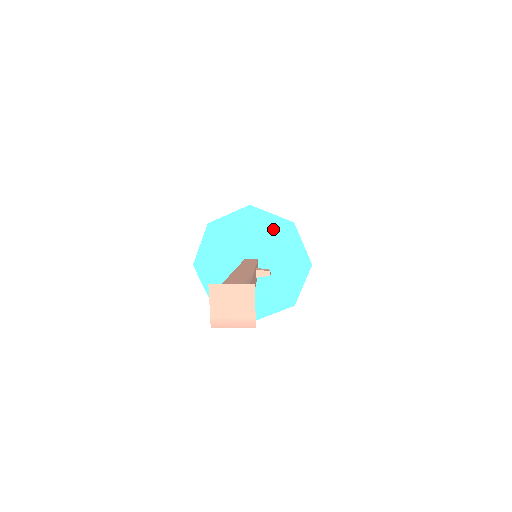
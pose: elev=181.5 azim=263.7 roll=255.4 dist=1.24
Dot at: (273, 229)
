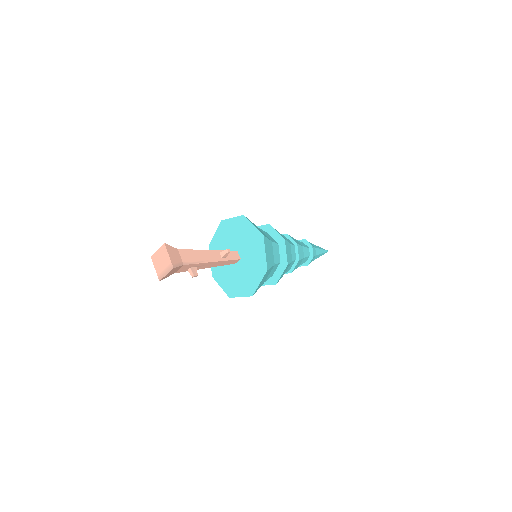
Dot at: (236, 227)
